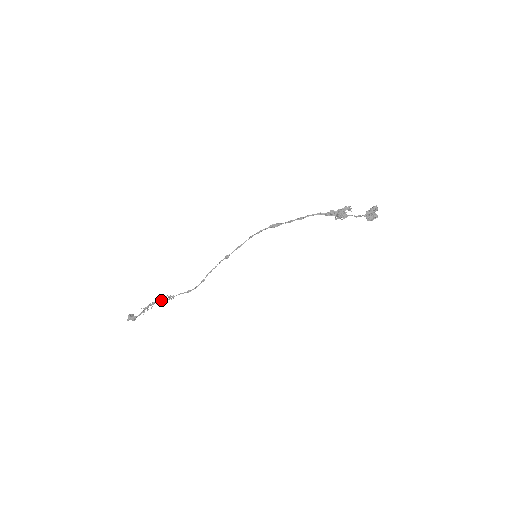
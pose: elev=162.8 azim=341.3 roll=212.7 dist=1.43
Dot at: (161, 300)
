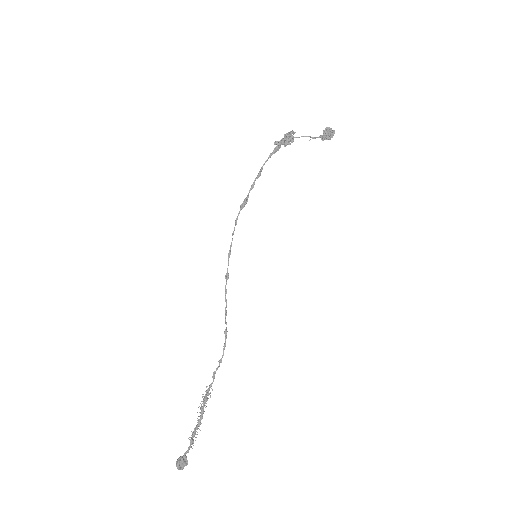
Dot at: (203, 406)
